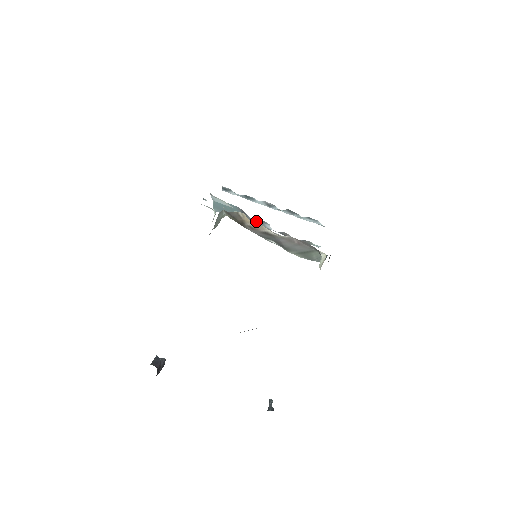
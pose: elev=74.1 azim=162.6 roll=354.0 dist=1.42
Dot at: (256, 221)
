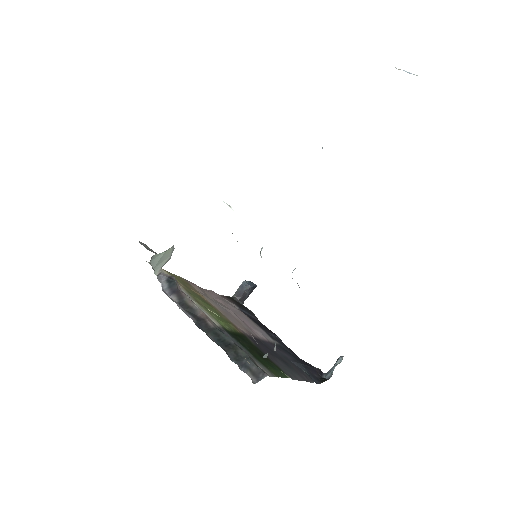
Dot at: occluded
